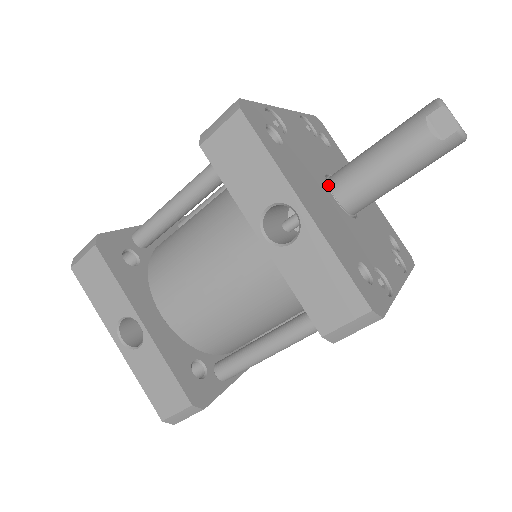
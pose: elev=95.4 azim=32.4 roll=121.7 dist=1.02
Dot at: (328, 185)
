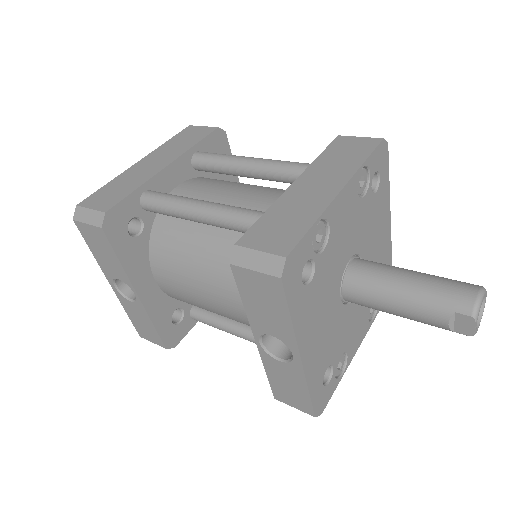
Dot at: (342, 281)
